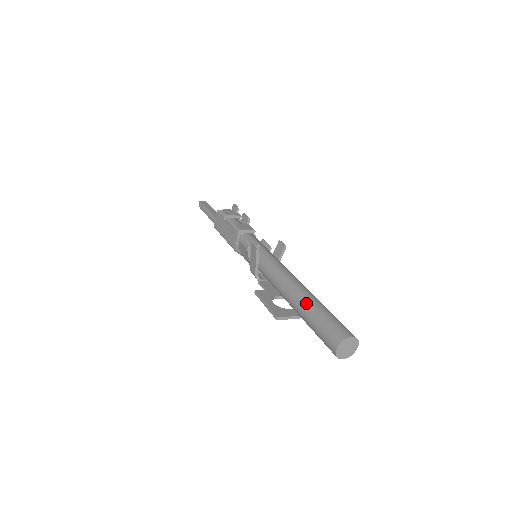
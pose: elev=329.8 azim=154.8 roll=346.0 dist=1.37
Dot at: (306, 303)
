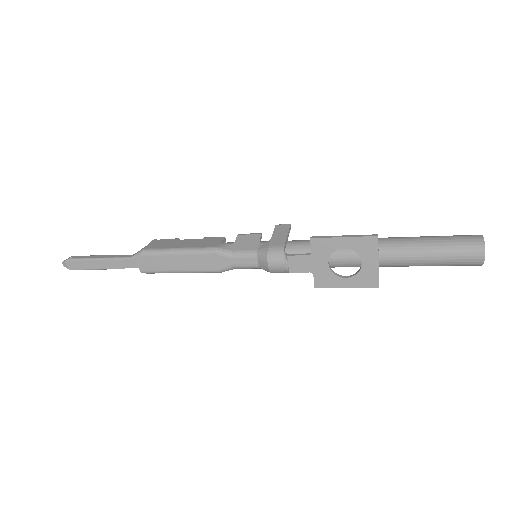
Dot at: occluded
